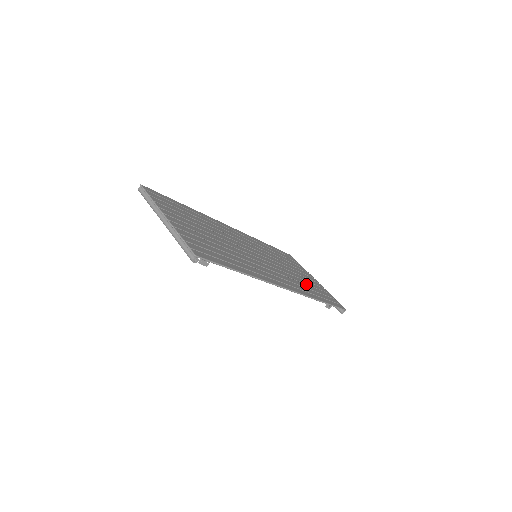
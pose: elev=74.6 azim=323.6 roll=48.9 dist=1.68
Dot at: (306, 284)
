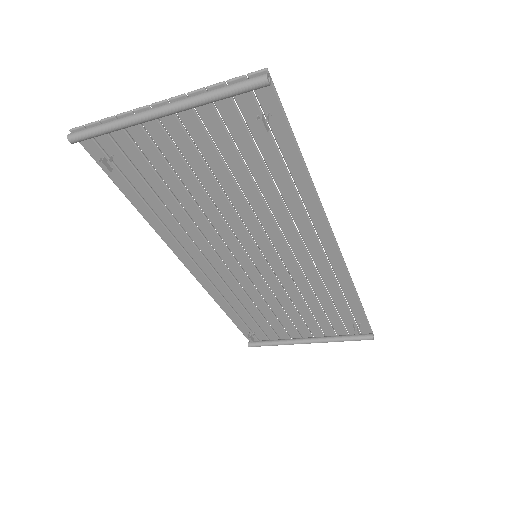
Dot at: (319, 304)
